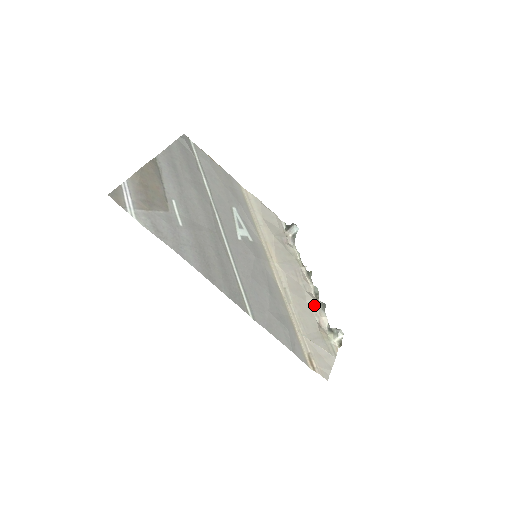
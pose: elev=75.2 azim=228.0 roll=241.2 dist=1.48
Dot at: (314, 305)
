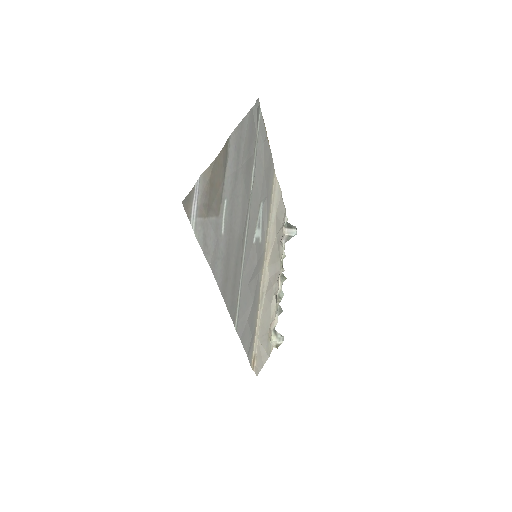
Dot at: (275, 309)
